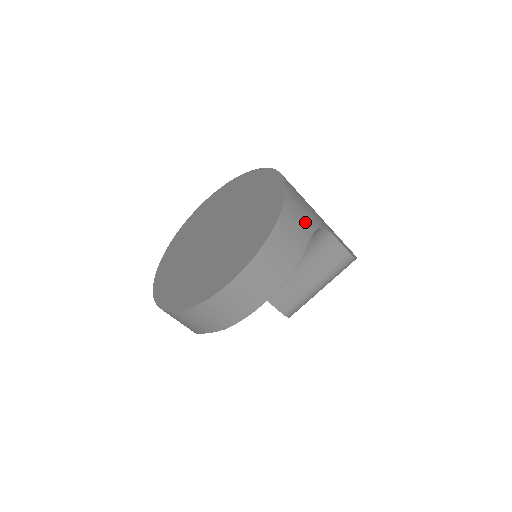
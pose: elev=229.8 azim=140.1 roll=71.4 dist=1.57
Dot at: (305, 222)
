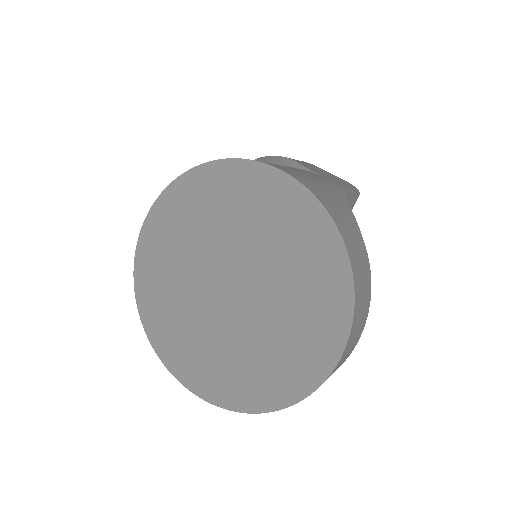
Dot at: (351, 224)
